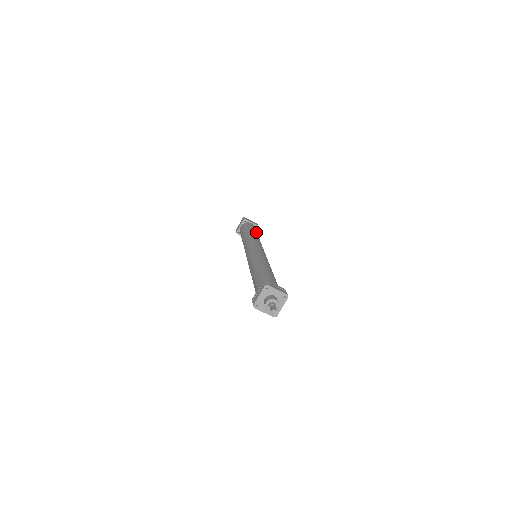
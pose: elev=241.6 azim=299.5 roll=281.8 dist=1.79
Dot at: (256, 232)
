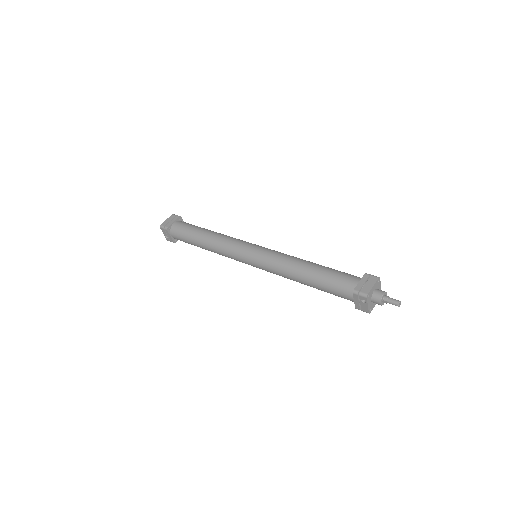
Dot at: occluded
